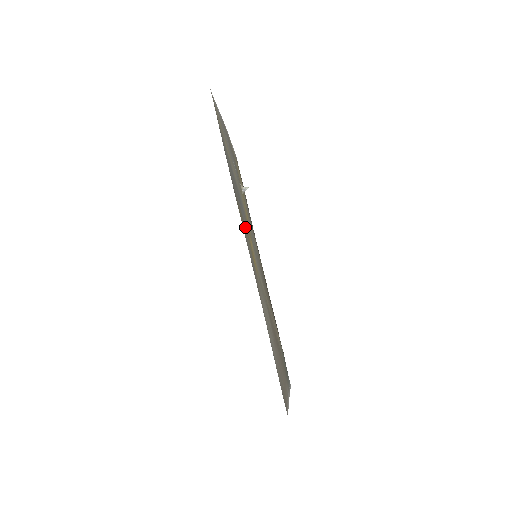
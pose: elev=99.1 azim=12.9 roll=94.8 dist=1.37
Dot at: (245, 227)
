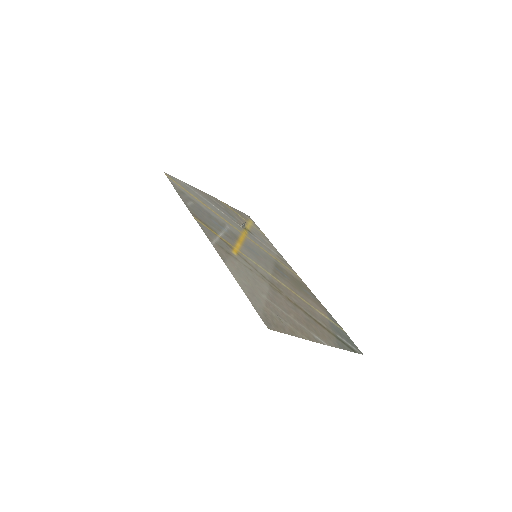
Dot at: (217, 233)
